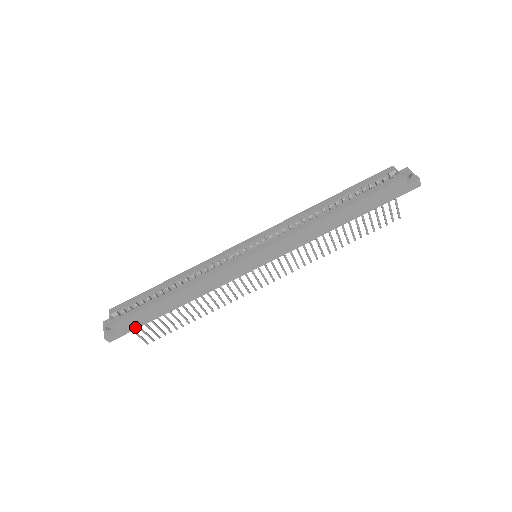
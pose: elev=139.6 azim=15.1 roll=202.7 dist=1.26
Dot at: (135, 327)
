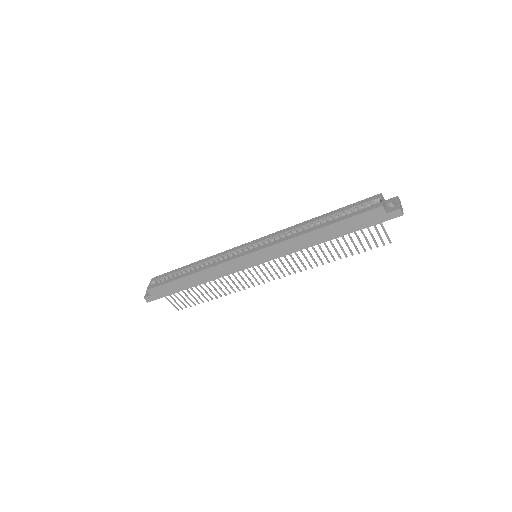
Dot at: (165, 295)
